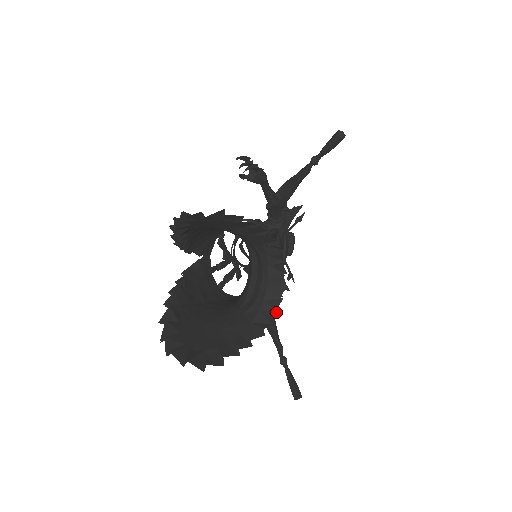
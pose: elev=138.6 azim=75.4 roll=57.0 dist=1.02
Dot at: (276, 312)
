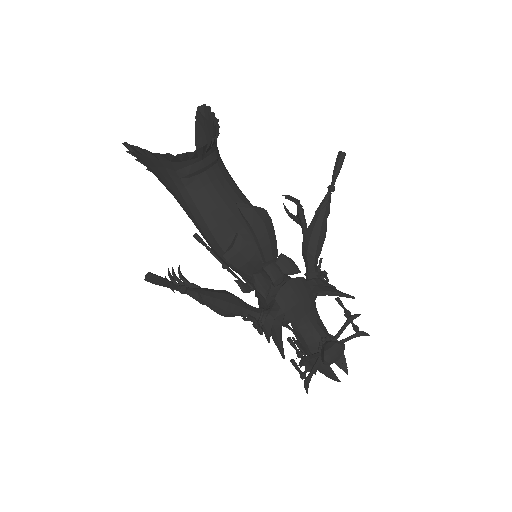
Dot at: (184, 153)
